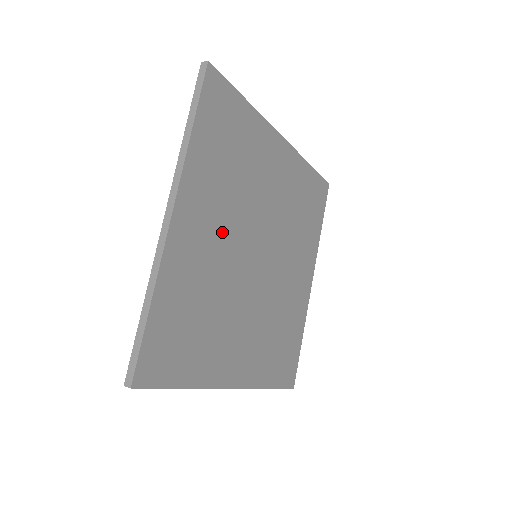
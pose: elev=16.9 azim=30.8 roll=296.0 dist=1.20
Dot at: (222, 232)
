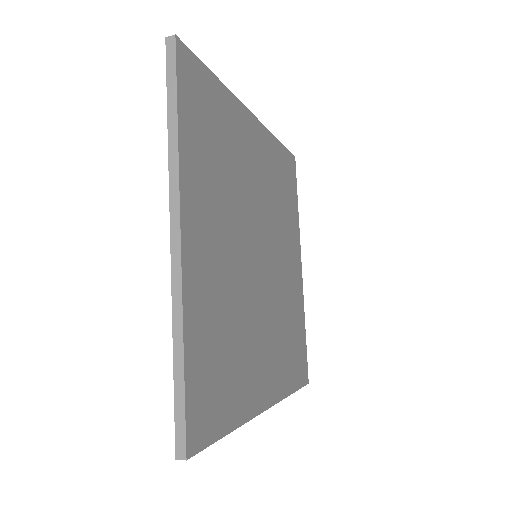
Dot at: (226, 240)
